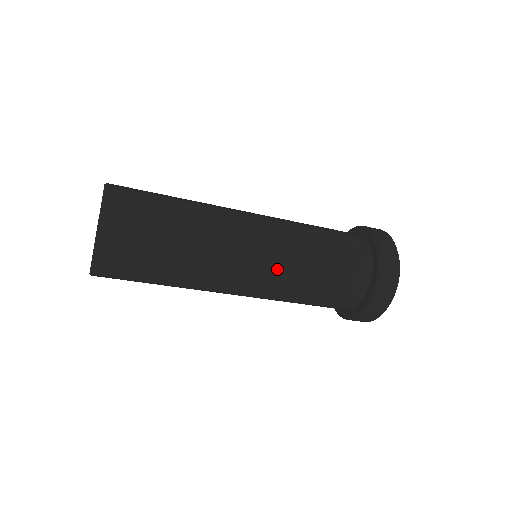
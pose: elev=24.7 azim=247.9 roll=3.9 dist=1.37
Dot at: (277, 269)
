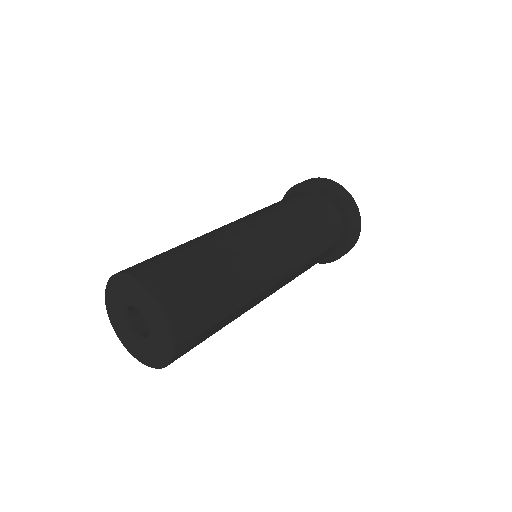
Dot at: (293, 253)
